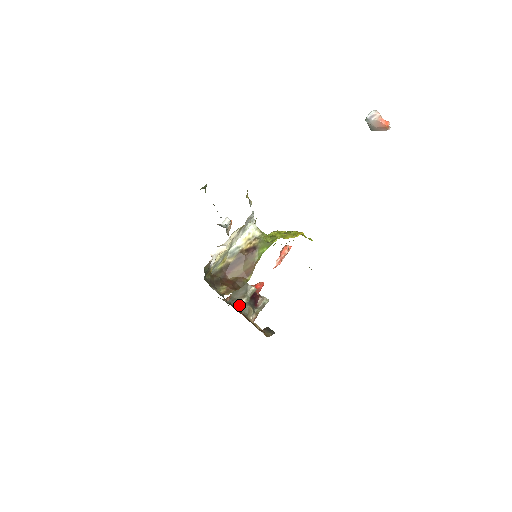
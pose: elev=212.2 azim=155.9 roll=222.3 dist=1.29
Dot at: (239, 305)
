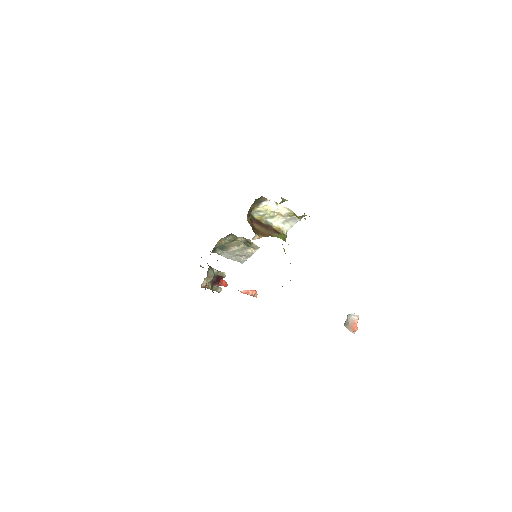
Dot at: (211, 268)
